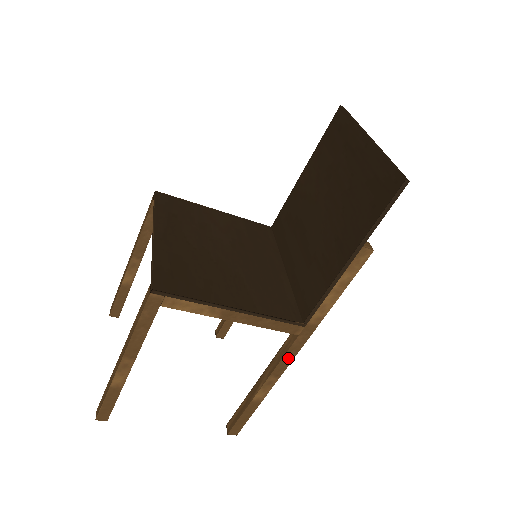
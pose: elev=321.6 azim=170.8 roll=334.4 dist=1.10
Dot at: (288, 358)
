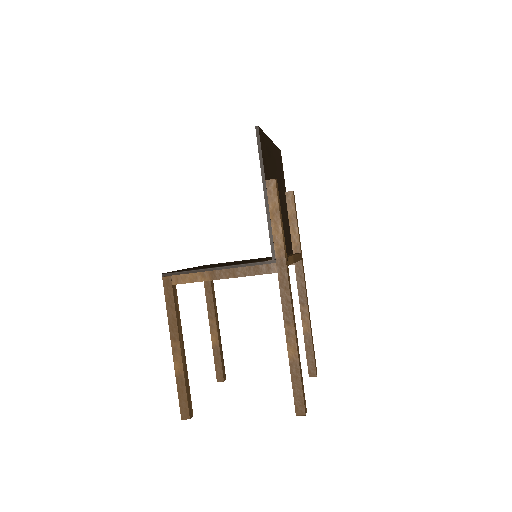
Dot at: (286, 300)
